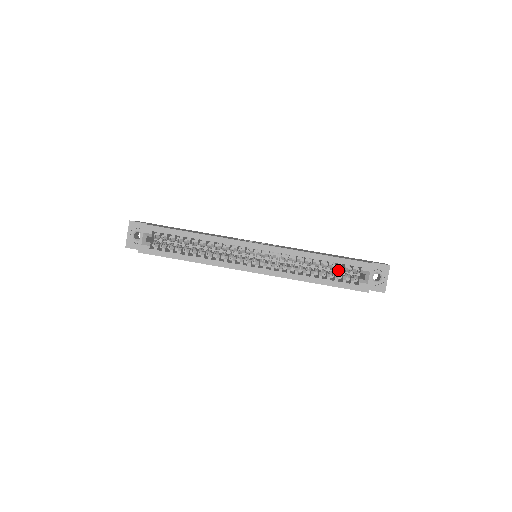
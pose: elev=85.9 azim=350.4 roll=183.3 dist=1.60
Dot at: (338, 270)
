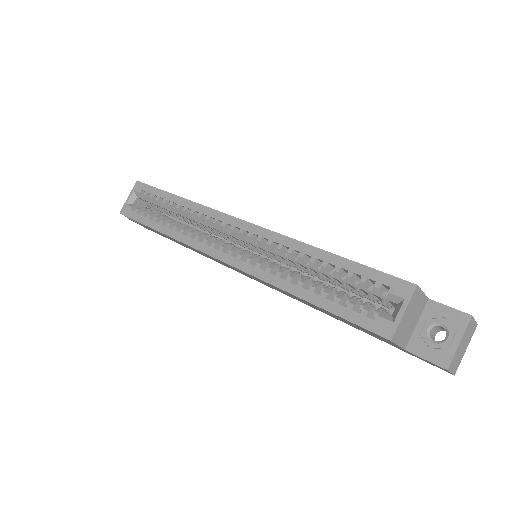
Dot at: occluded
